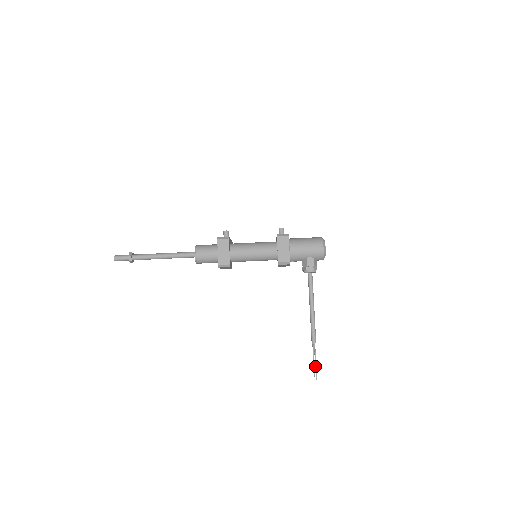
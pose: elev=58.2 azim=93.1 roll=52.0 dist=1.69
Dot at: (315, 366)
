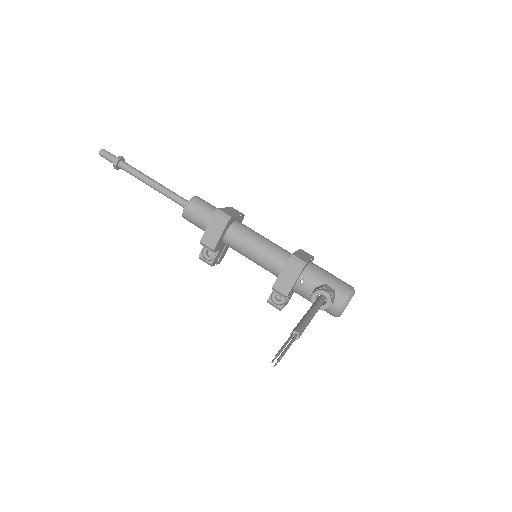
Dot at: (284, 349)
